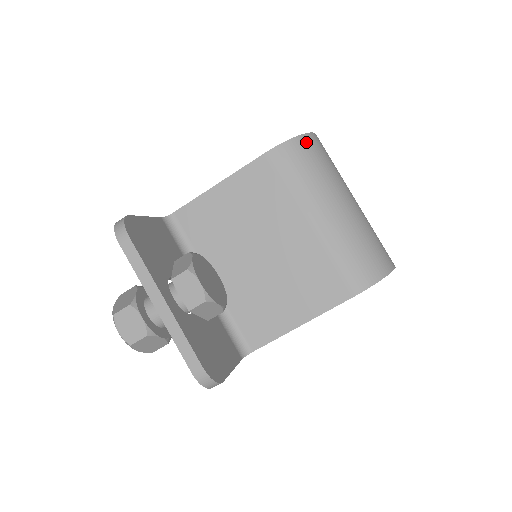
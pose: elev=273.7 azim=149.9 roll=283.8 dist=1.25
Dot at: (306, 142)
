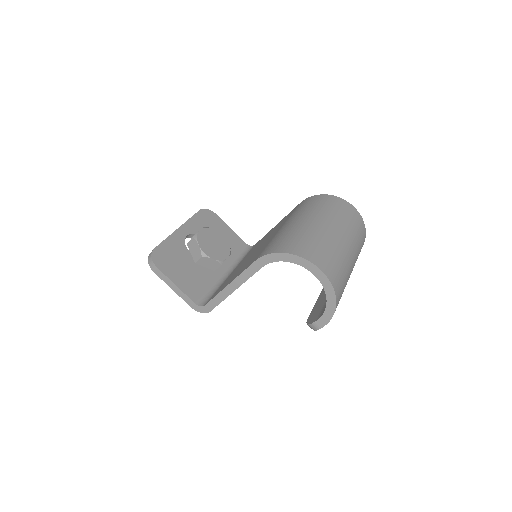
Dot at: (327, 197)
